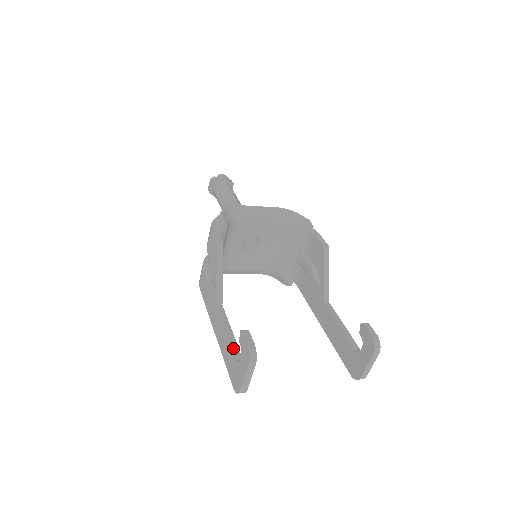
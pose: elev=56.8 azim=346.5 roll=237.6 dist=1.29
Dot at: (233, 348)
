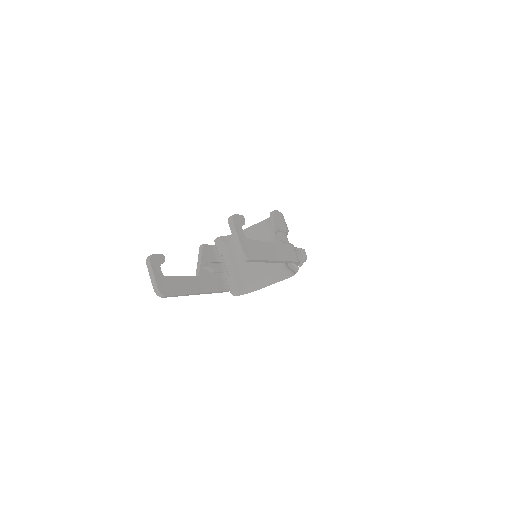
Dot at: occluded
